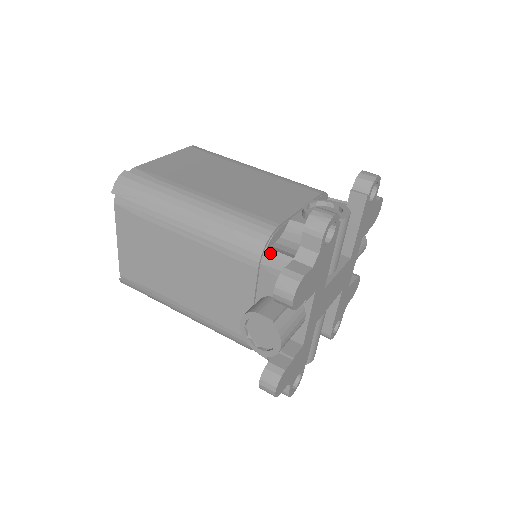
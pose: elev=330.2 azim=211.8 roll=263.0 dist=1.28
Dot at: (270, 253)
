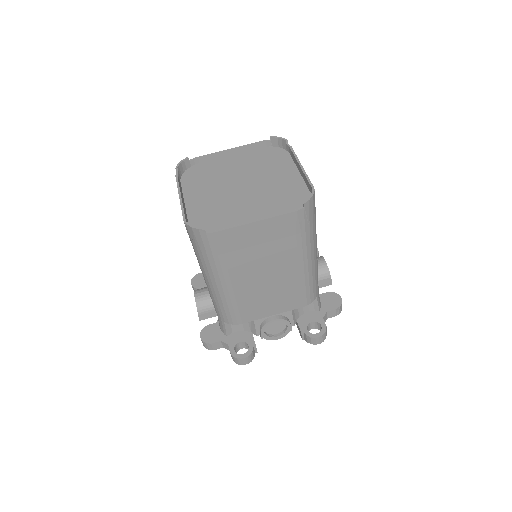
Dot at: (223, 323)
